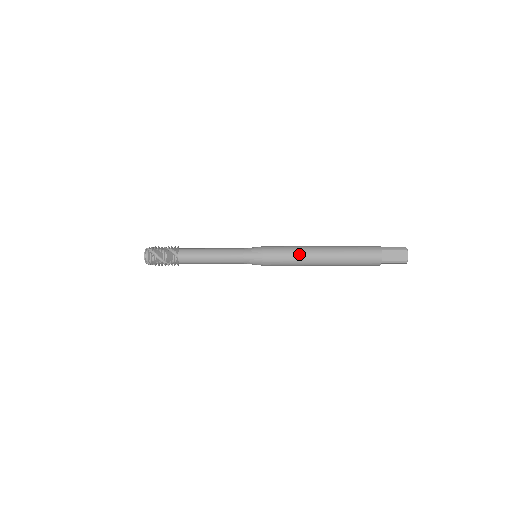
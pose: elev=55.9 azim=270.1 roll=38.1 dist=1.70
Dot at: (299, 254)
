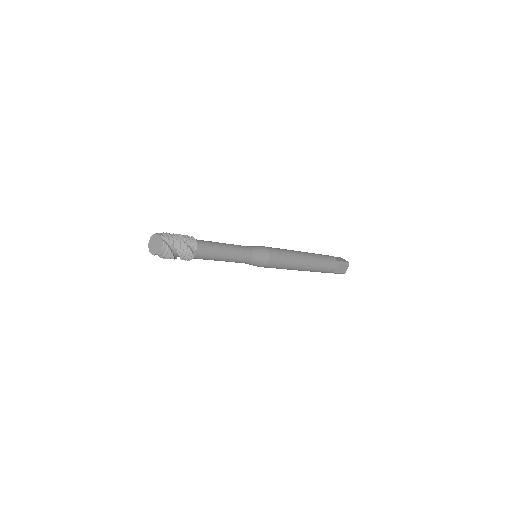
Dot at: (292, 263)
